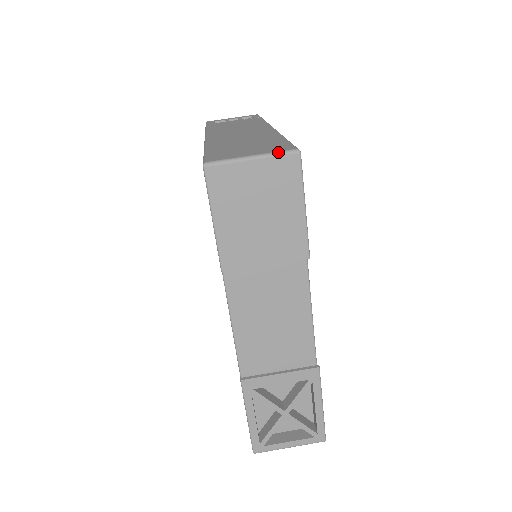
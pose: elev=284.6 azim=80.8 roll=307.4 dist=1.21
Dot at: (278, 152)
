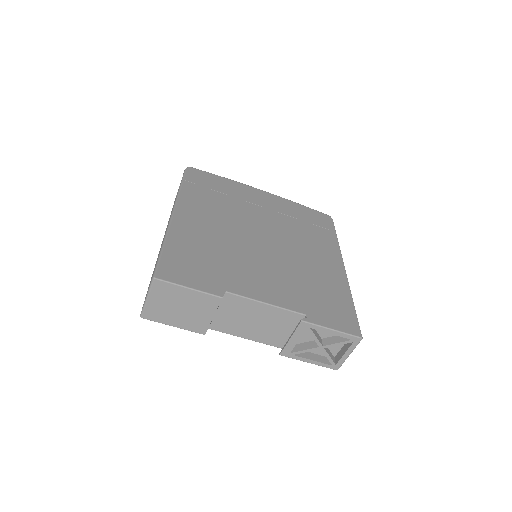
Dot at: (150, 287)
